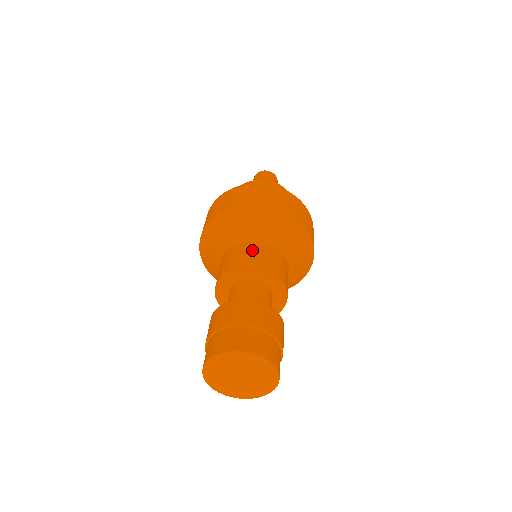
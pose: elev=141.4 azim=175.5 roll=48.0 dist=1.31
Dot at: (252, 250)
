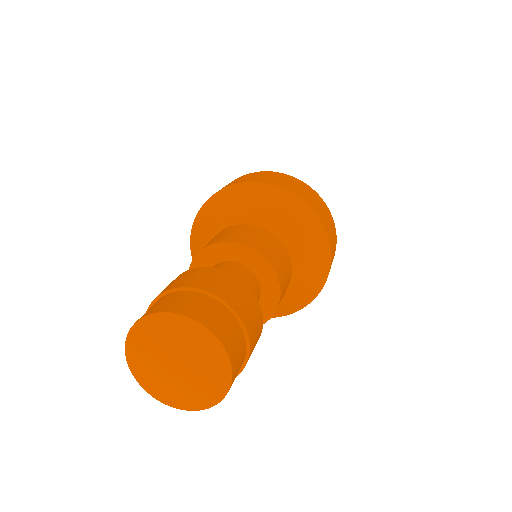
Dot at: occluded
